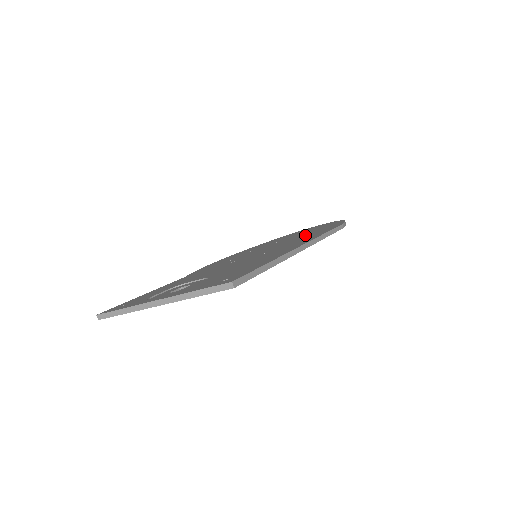
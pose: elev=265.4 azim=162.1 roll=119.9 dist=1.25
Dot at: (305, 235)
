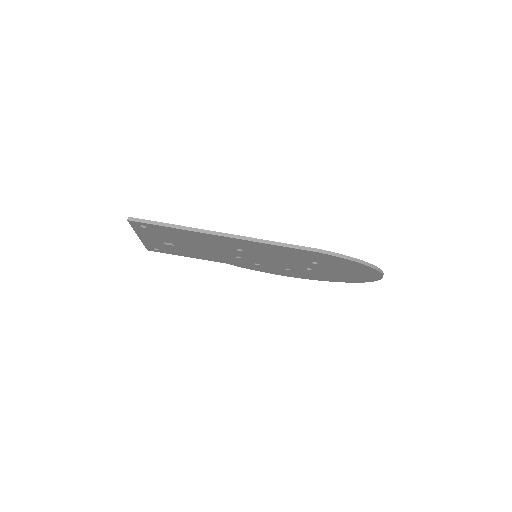
Dot at: occluded
